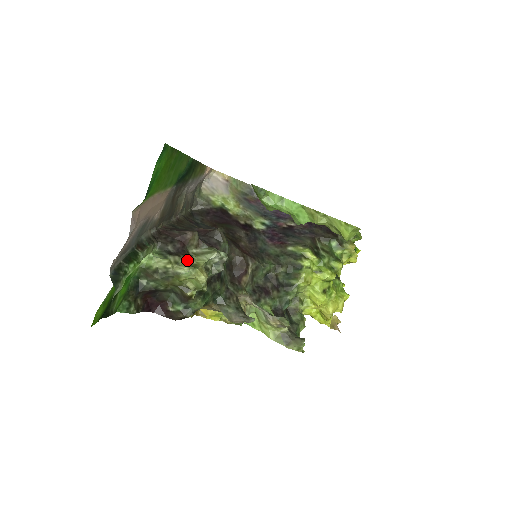
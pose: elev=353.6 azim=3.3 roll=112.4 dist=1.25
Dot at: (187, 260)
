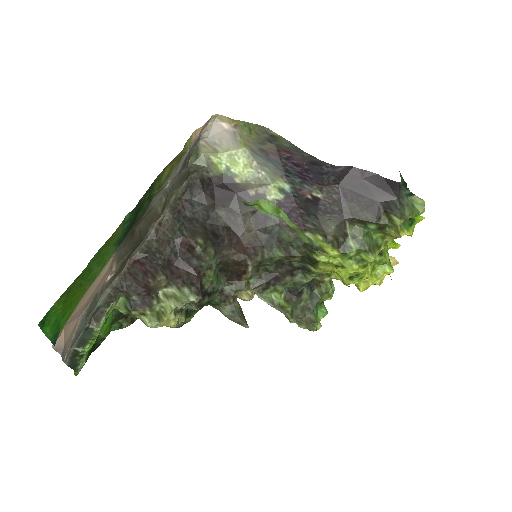
Dot at: (153, 310)
